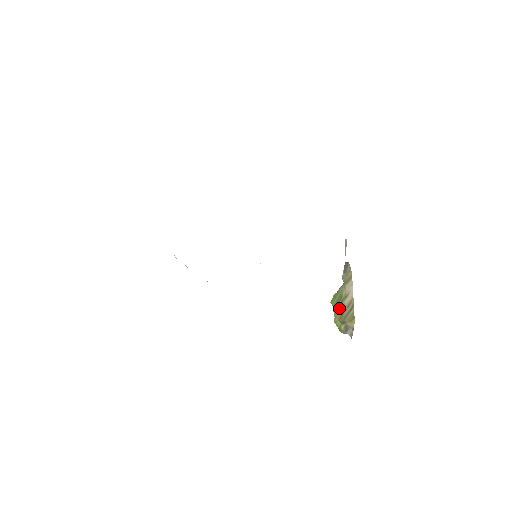
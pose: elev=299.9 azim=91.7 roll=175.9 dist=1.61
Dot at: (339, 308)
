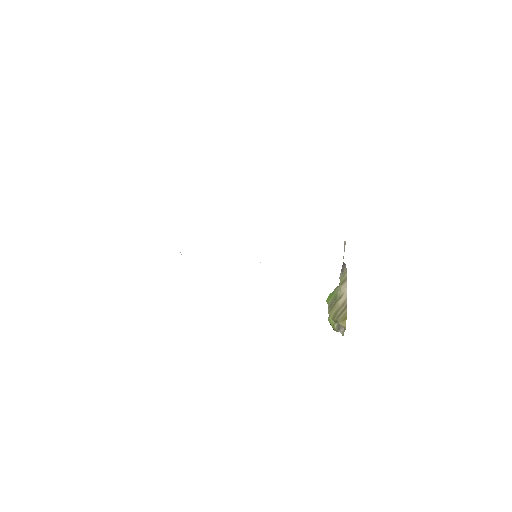
Dot at: (333, 307)
